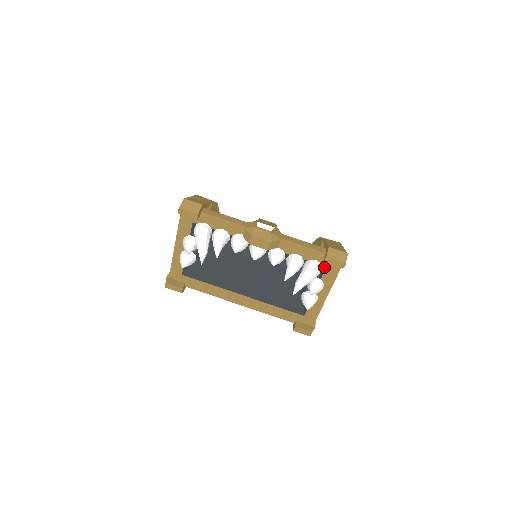
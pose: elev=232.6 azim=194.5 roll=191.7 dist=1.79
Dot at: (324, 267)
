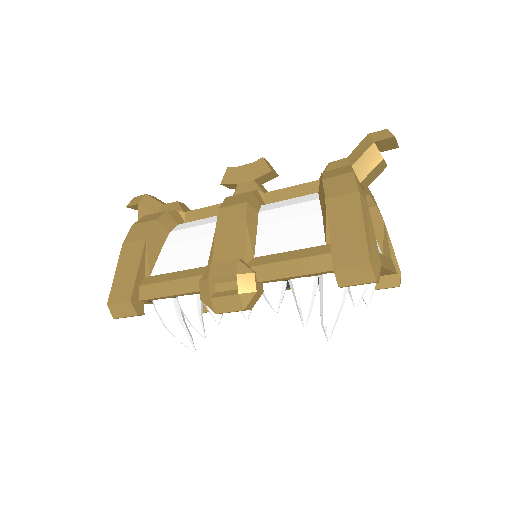
Dot at: occluded
